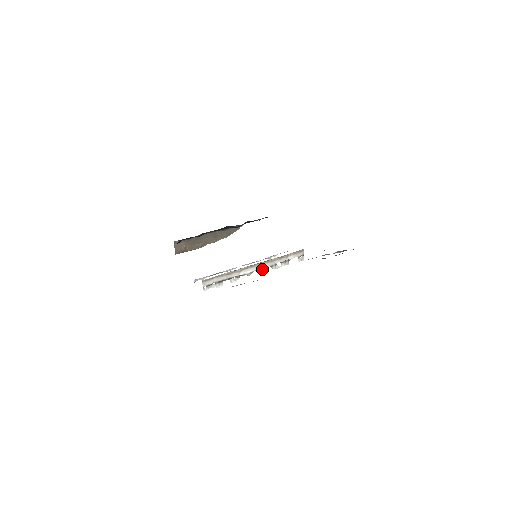
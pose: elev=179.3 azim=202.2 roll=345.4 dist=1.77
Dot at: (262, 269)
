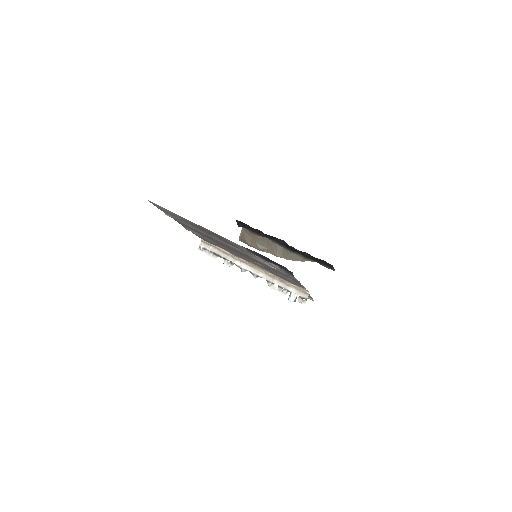
Dot at: (258, 276)
